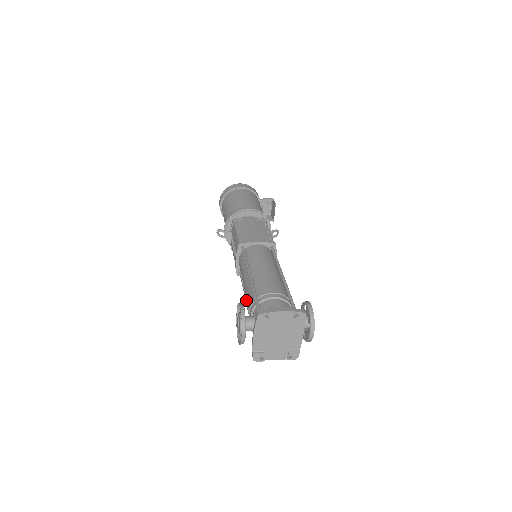
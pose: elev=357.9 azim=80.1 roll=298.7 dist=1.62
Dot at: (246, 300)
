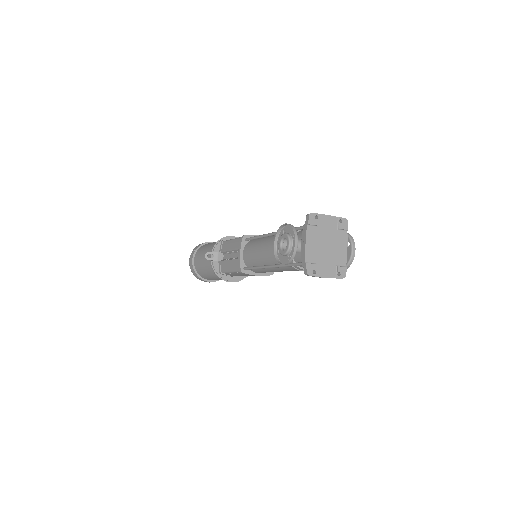
Dot at: (268, 265)
